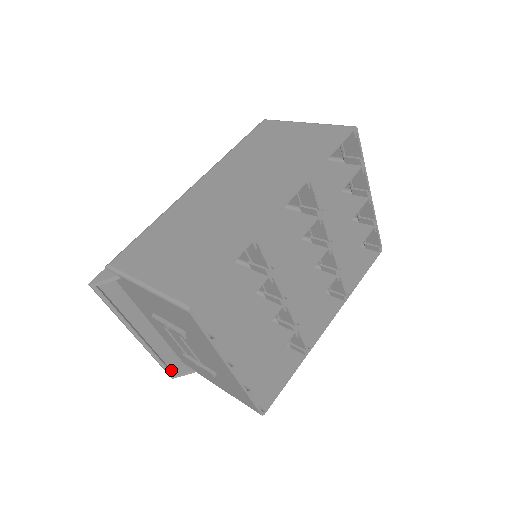
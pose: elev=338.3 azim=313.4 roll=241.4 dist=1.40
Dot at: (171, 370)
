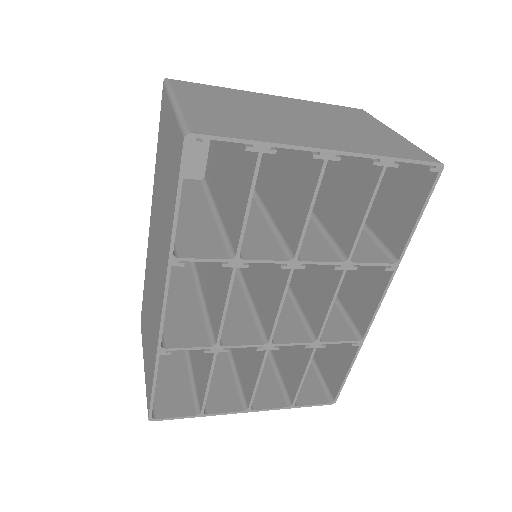
Dot at: occluded
